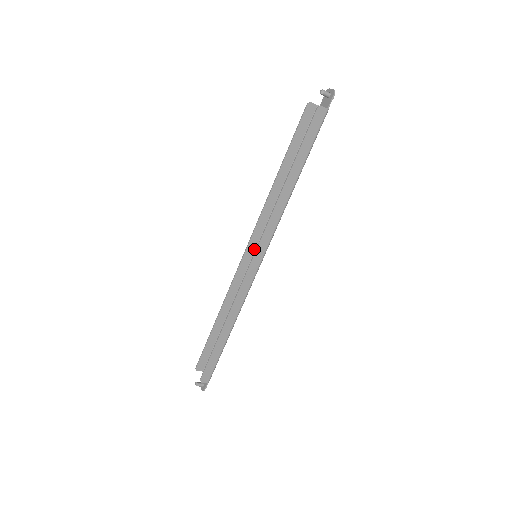
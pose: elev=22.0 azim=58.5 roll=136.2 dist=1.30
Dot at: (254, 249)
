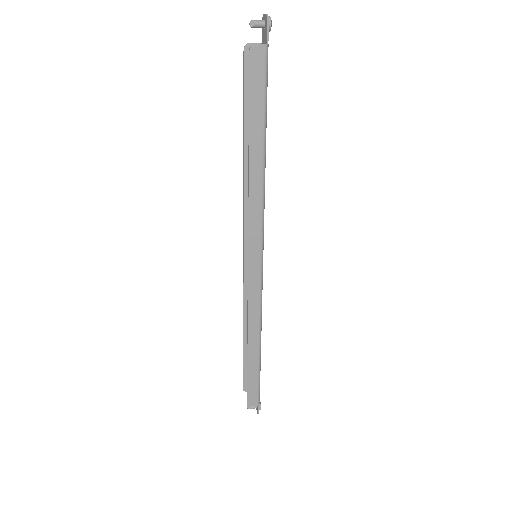
Dot at: occluded
